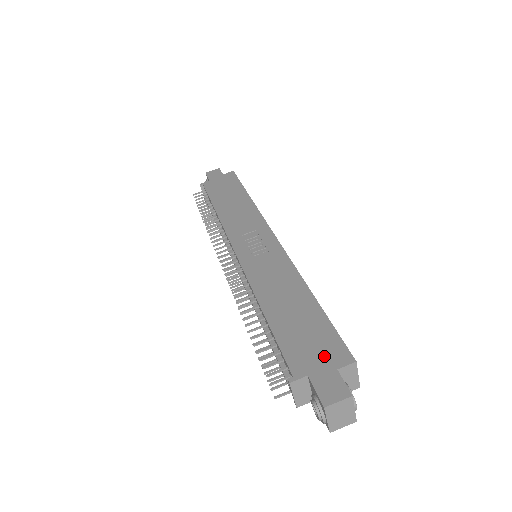
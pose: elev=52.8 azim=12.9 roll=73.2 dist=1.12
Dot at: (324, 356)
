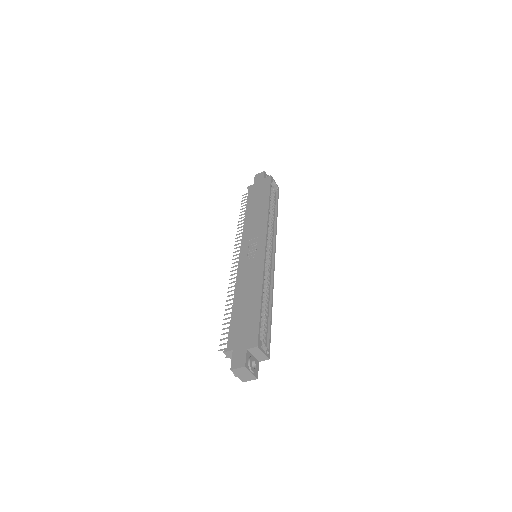
Dot at: (245, 340)
